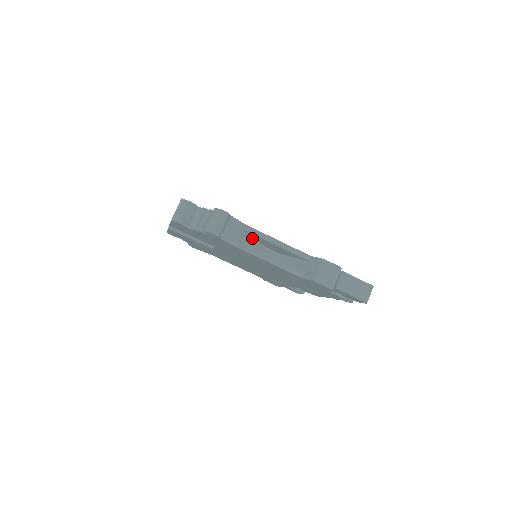
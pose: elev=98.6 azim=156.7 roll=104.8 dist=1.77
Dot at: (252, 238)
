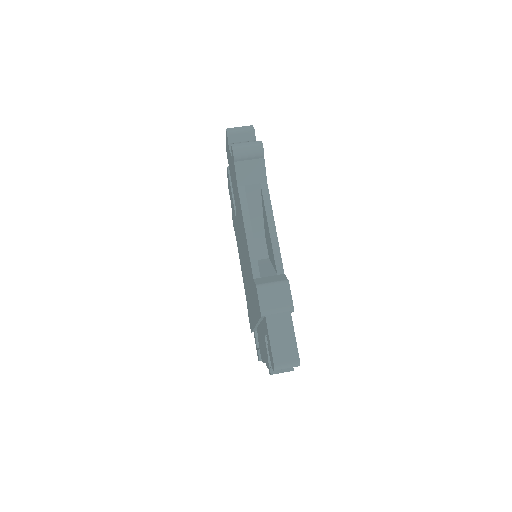
Dot at: (261, 208)
